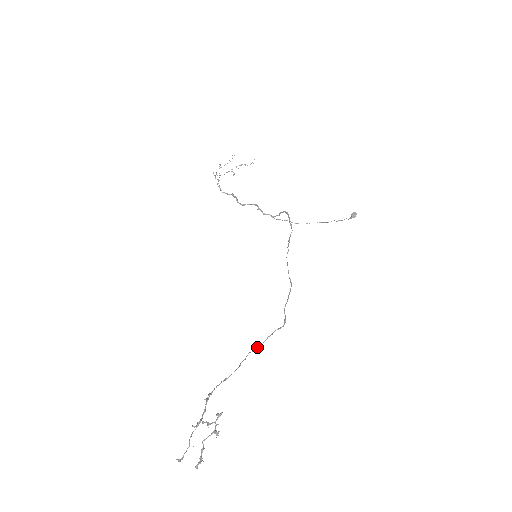
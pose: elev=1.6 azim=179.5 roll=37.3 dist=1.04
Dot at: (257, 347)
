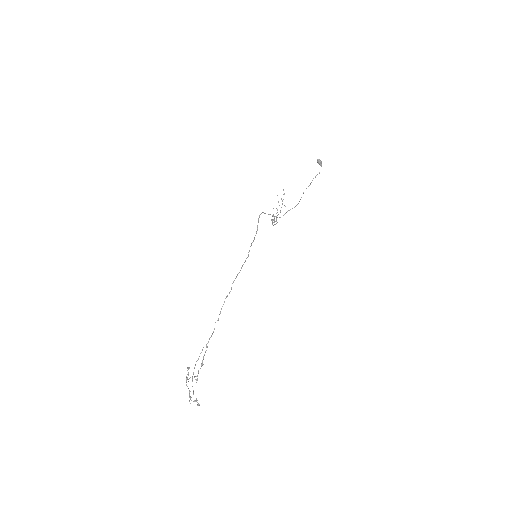
Dot at: occluded
